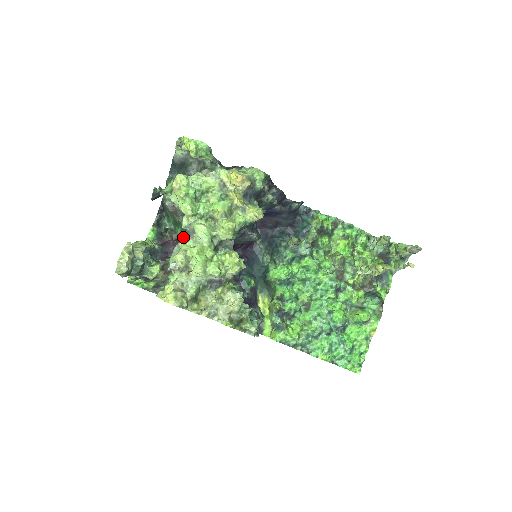
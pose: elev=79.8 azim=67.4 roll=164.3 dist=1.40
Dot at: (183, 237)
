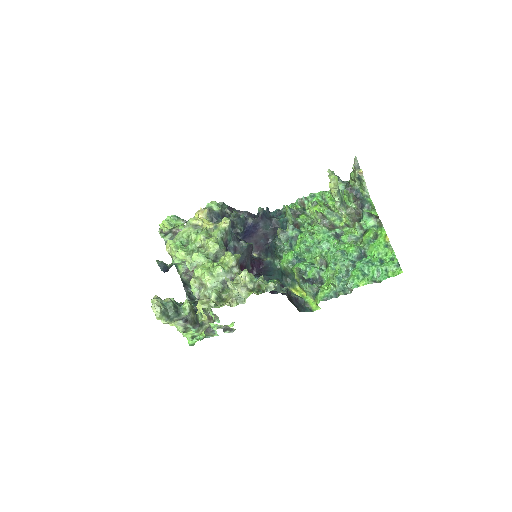
Dot at: occluded
